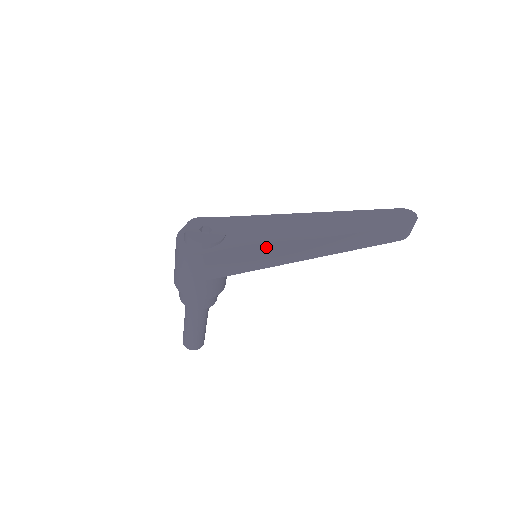
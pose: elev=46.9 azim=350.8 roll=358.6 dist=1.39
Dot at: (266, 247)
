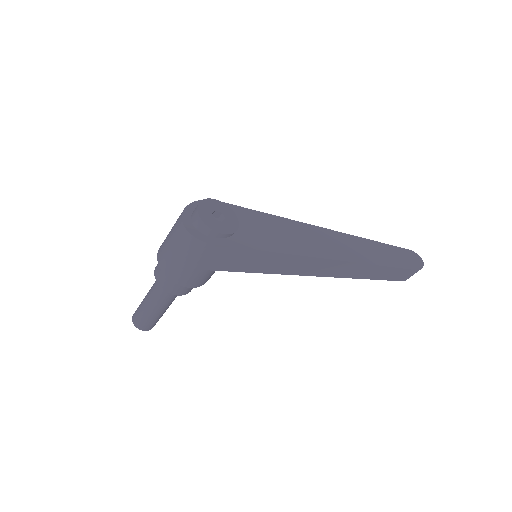
Dot at: (280, 254)
